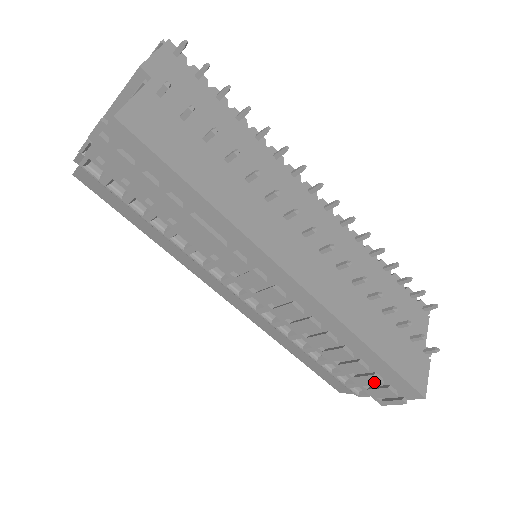
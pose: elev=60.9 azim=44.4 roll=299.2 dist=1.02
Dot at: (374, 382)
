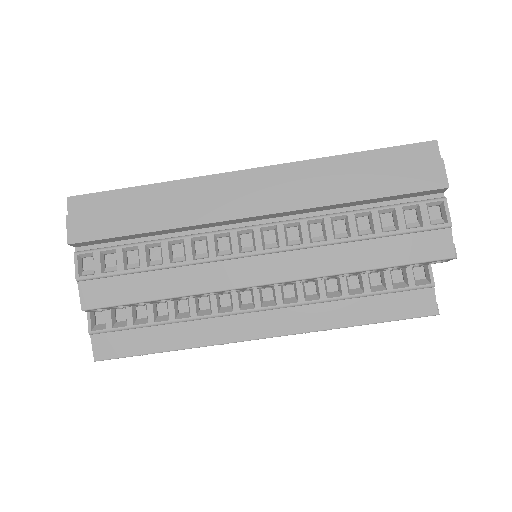
Dot at: (399, 172)
